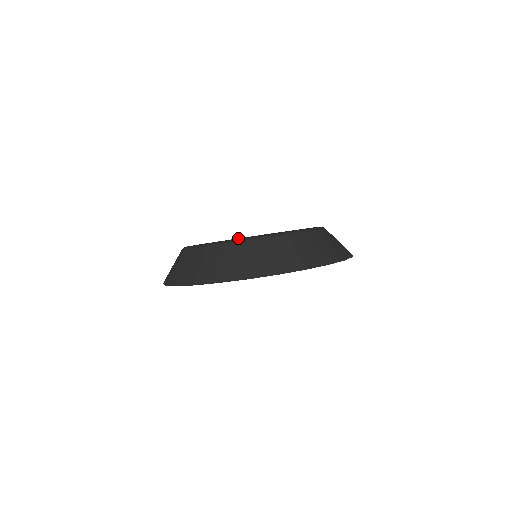
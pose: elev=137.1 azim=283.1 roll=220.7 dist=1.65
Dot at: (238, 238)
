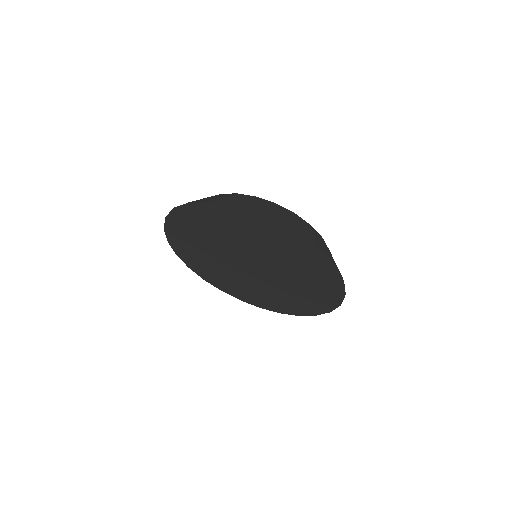
Dot at: occluded
